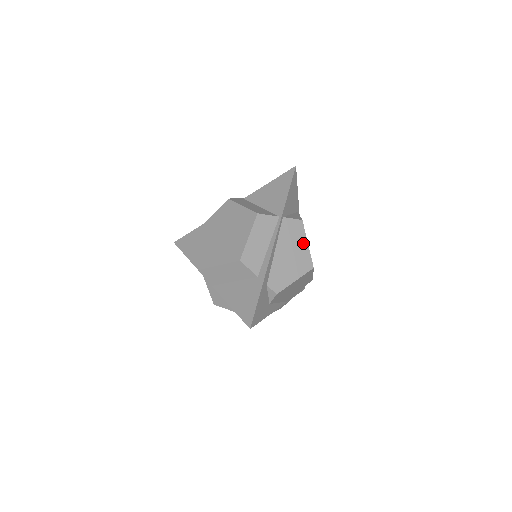
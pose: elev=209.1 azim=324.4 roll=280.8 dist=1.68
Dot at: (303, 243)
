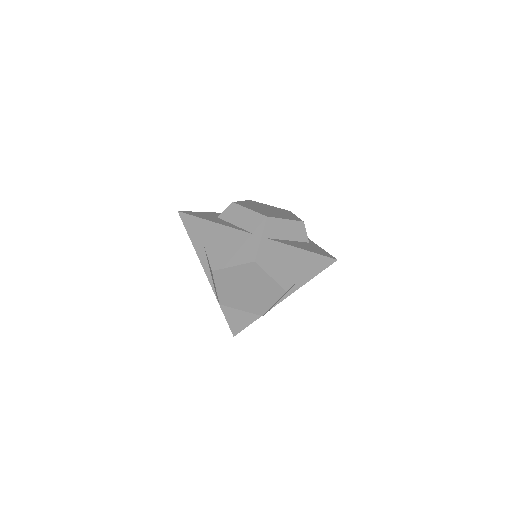
Dot at: occluded
